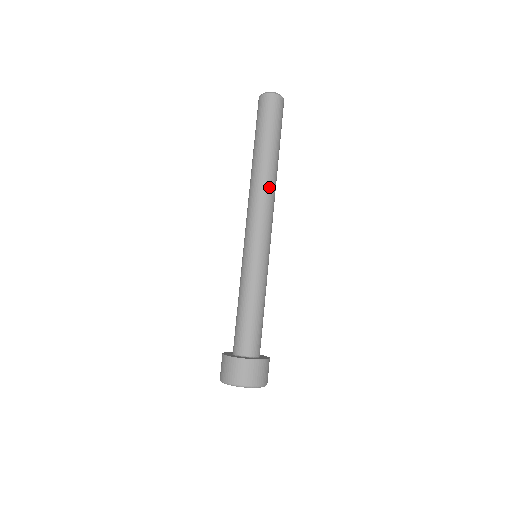
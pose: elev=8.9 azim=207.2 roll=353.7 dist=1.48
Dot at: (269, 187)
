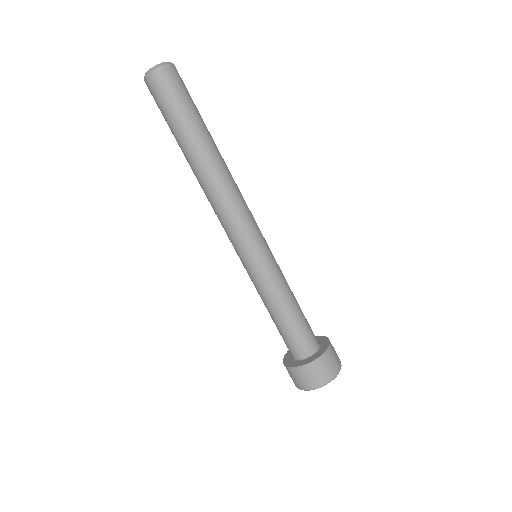
Dot at: (230, 177)
